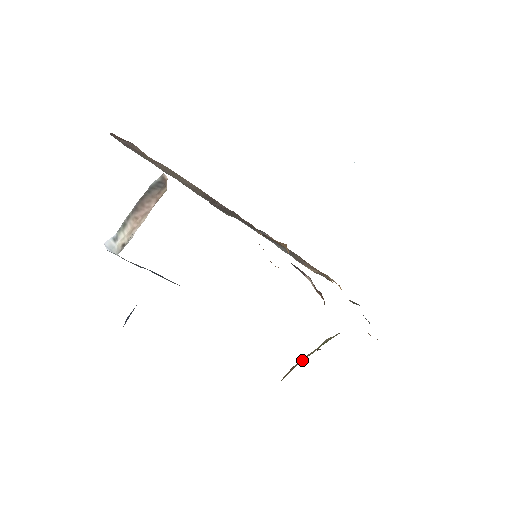
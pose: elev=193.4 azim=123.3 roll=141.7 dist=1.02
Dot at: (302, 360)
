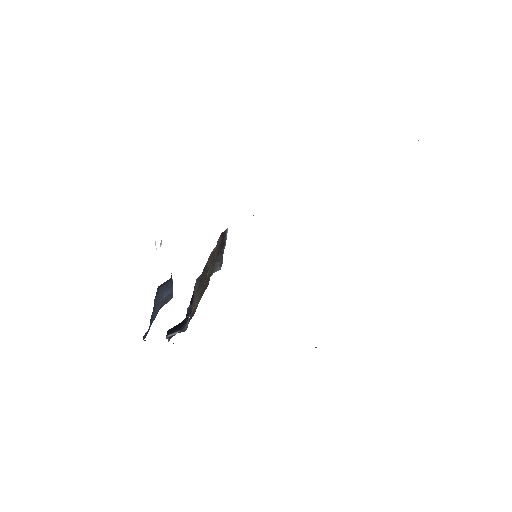
Dot at: occluded
